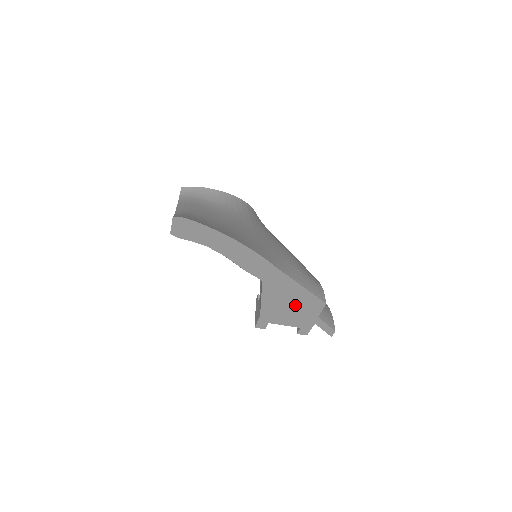
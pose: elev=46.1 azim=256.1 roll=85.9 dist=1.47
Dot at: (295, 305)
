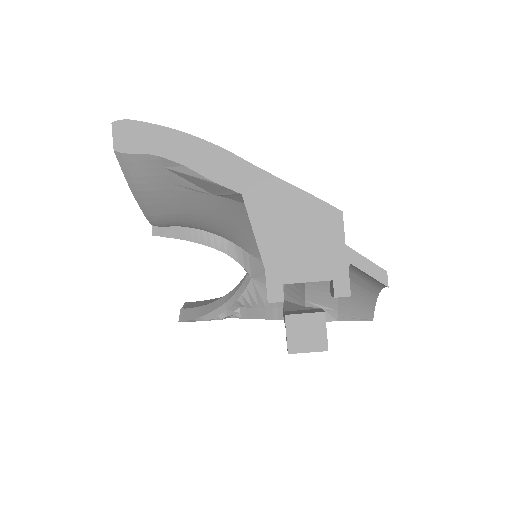
Dot at: (303, 230)
